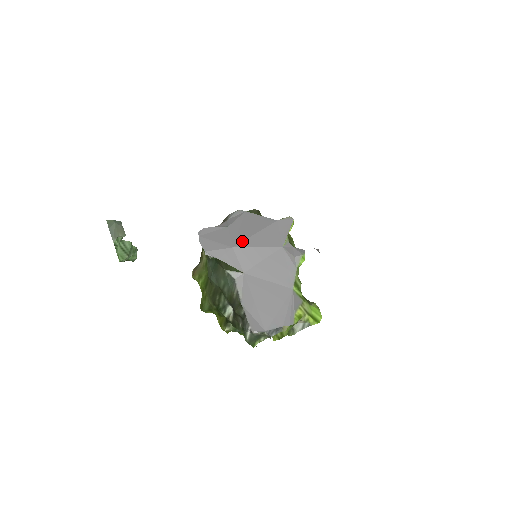
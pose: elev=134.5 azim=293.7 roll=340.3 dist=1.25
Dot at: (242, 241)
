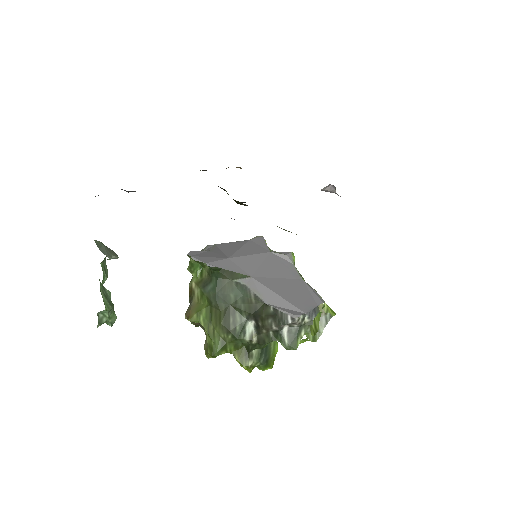
Dot at: (233, 254)
